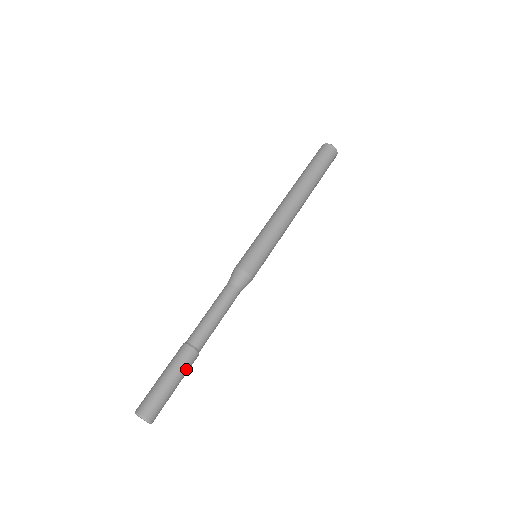
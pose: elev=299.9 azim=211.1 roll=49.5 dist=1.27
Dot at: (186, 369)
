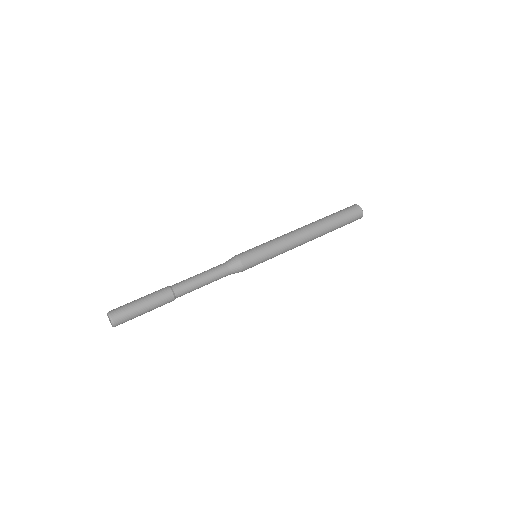
Dot at: (160, 306)
